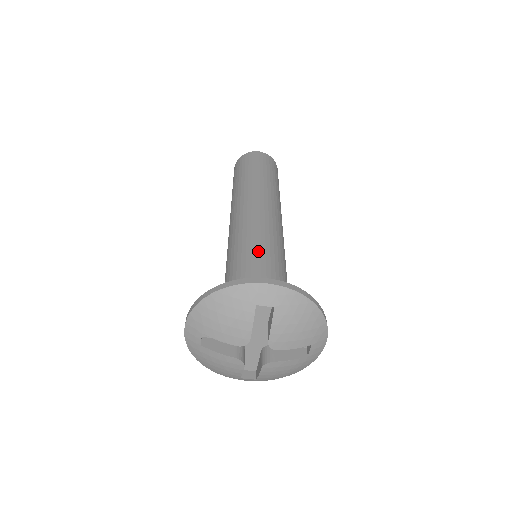
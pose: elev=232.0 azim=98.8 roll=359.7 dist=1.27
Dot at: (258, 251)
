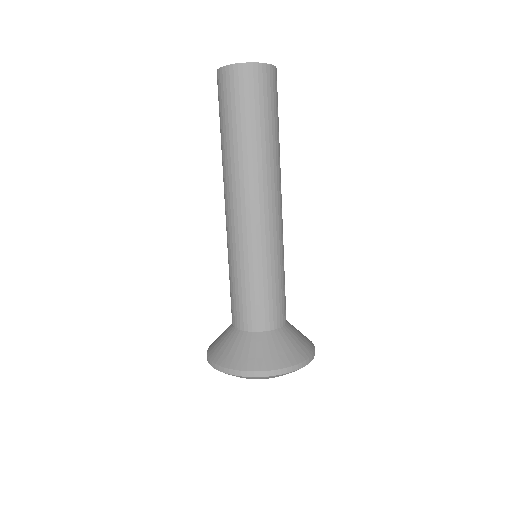
Dot at: (239, 291)
